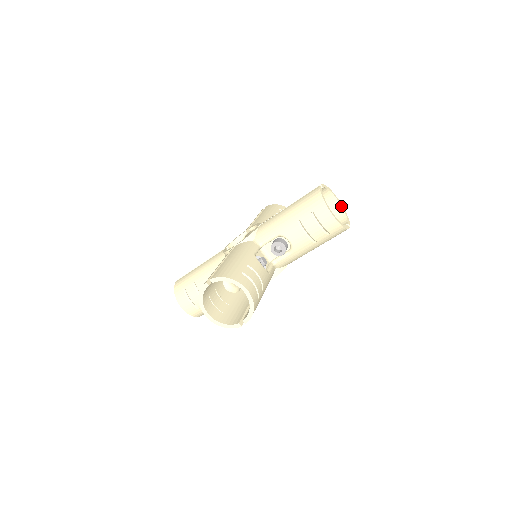
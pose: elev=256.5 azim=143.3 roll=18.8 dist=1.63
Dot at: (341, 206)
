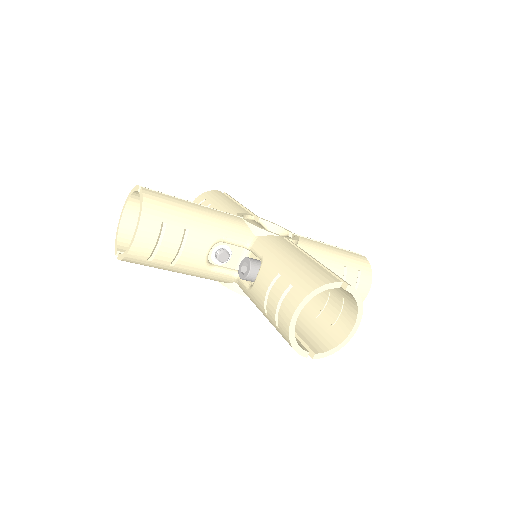
Dot at: (347, 336)
